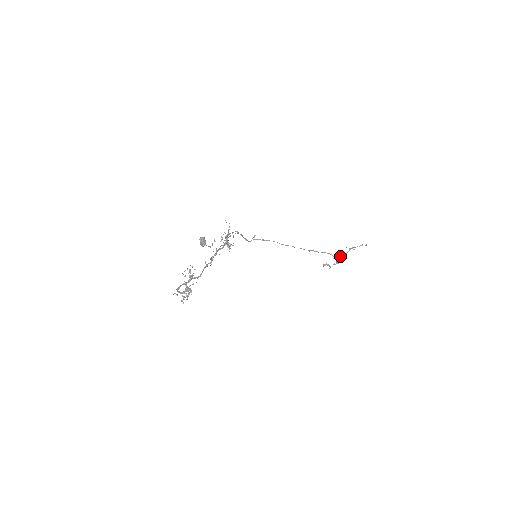
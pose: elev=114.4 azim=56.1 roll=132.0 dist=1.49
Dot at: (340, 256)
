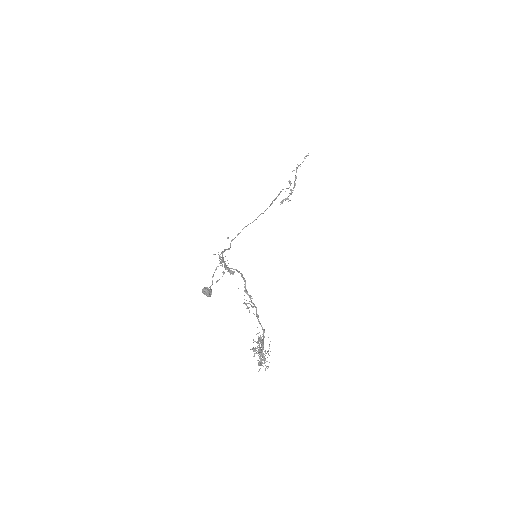
Dot at: (290, 183)
